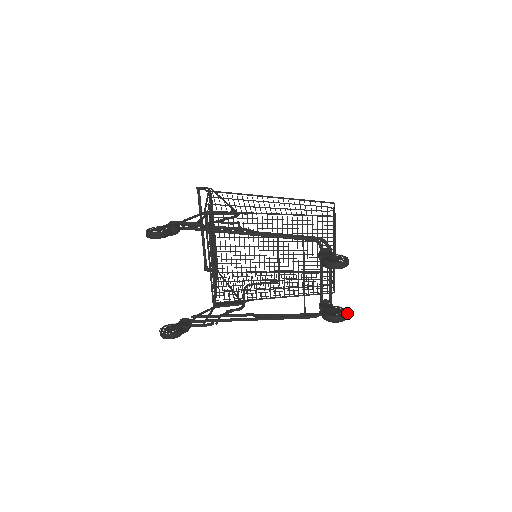
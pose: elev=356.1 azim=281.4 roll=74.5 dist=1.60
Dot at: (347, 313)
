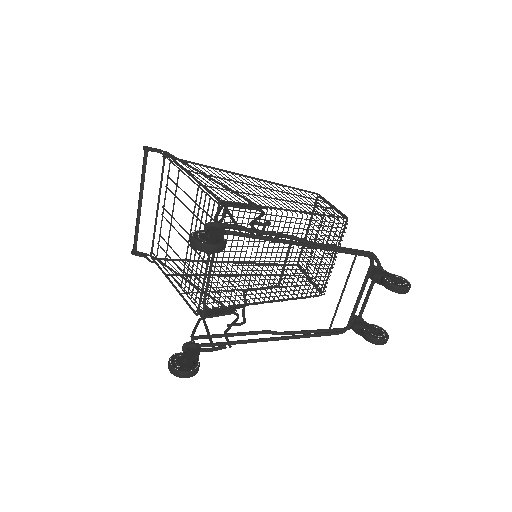
Dot at: occluded
